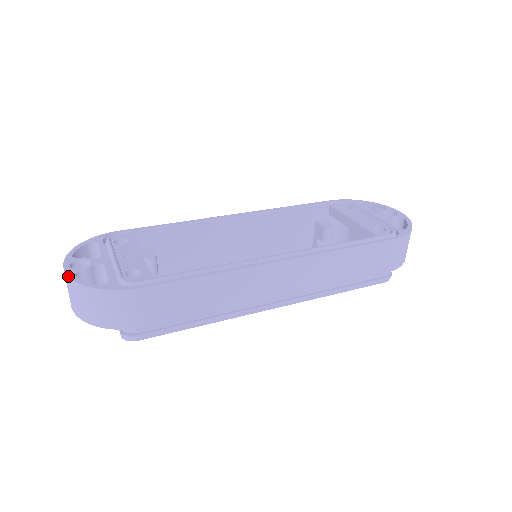
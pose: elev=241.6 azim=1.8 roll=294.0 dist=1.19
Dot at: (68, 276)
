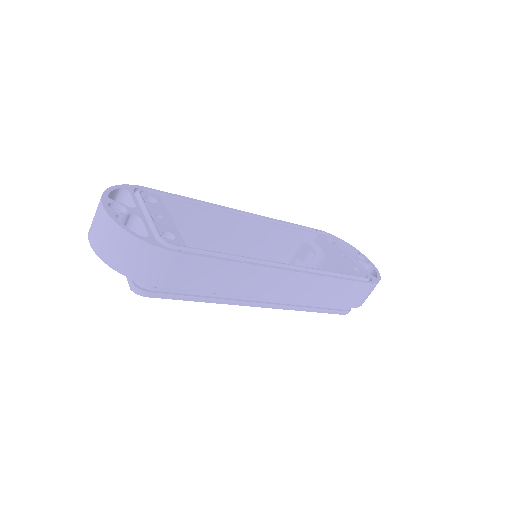
Dot at: (109, 216)
